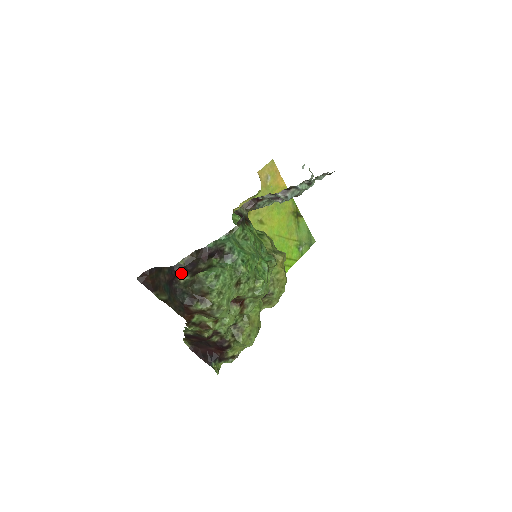
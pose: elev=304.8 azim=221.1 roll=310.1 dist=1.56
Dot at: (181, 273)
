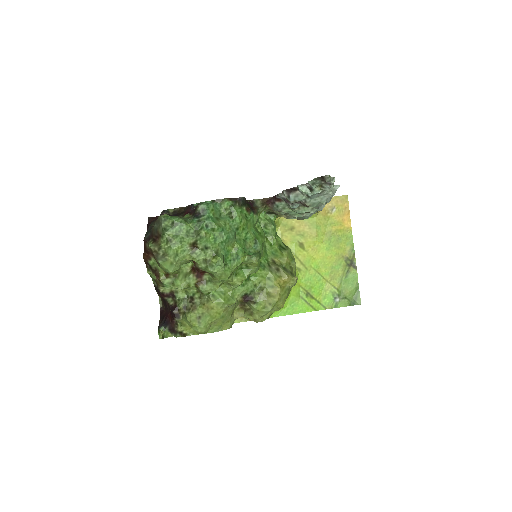
Dot at: occluded
